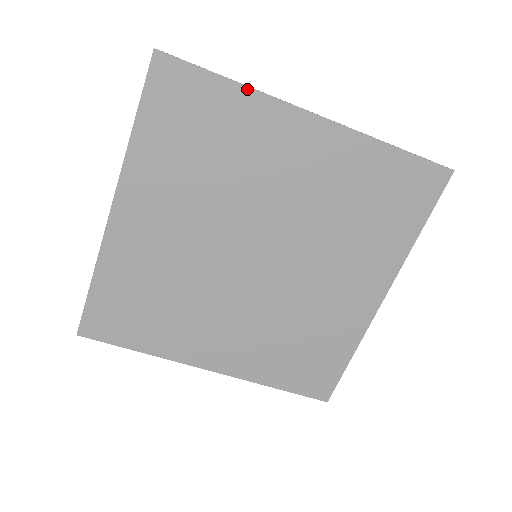
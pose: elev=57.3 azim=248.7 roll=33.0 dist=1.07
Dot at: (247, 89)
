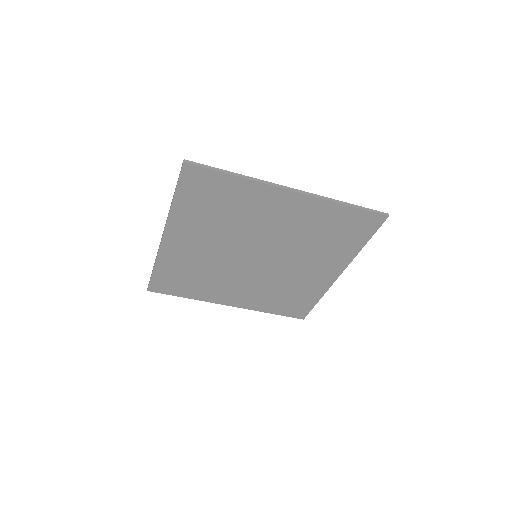
Dot at: (246, 180)
